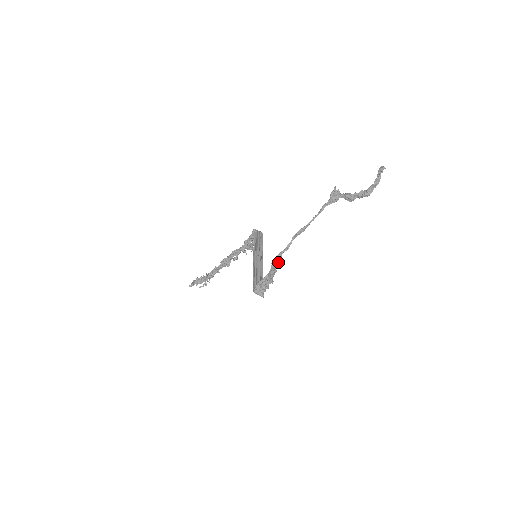
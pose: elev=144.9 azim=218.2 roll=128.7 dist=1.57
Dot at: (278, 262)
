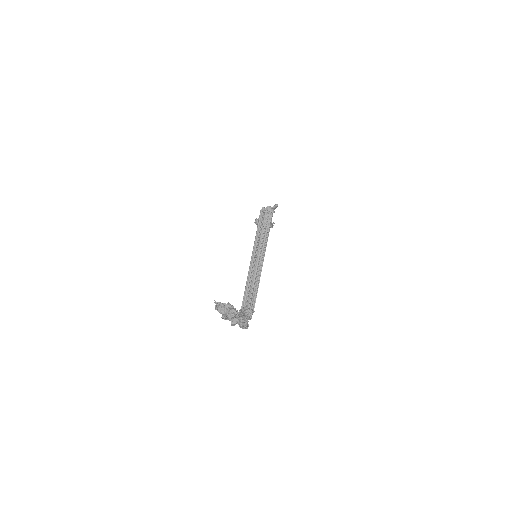
Dot at: occluded
